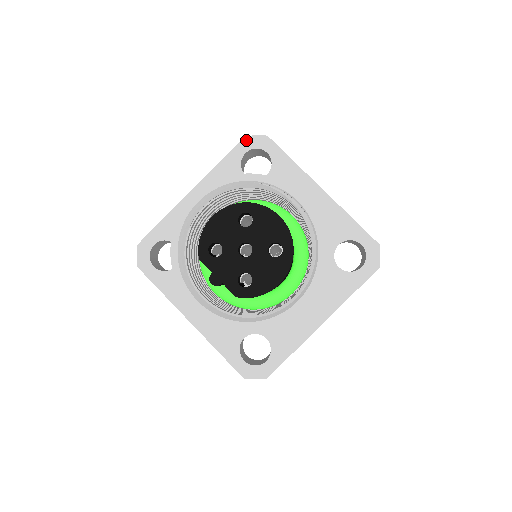
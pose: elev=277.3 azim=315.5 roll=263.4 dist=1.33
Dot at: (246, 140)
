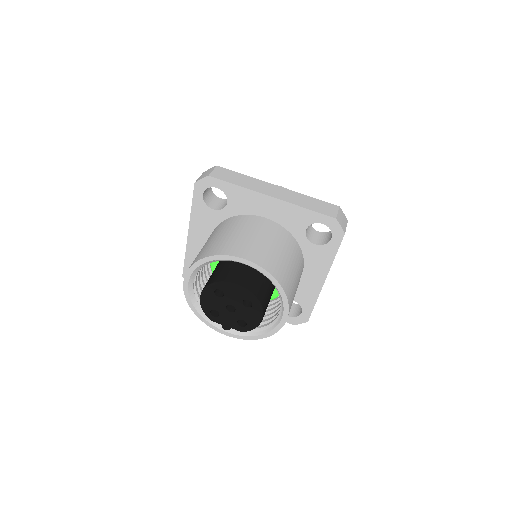
Dot at: (197, 185)
